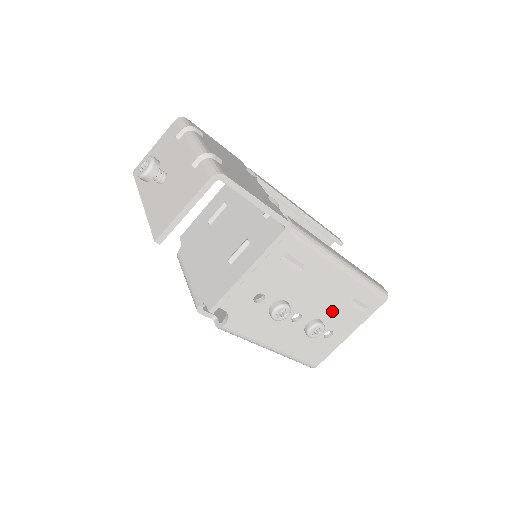
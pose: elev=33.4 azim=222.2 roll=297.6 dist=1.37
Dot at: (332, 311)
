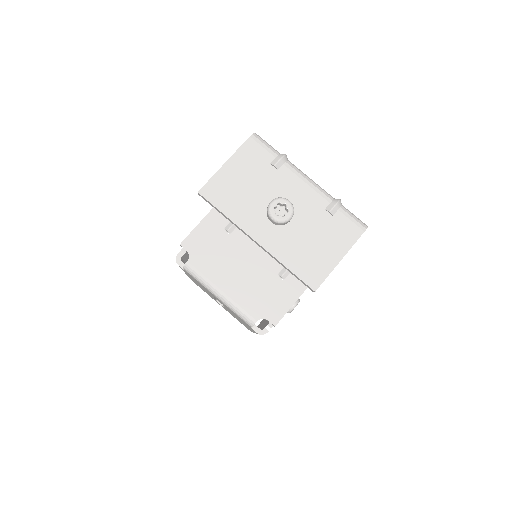
Dot at: occluded
